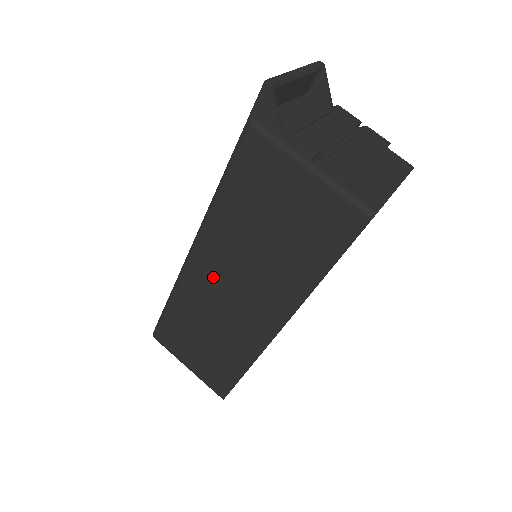
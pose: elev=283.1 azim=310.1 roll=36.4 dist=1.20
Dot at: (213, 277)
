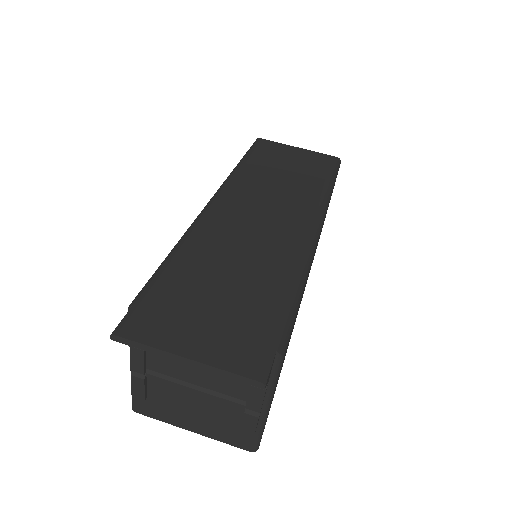
Dot at: occluded
